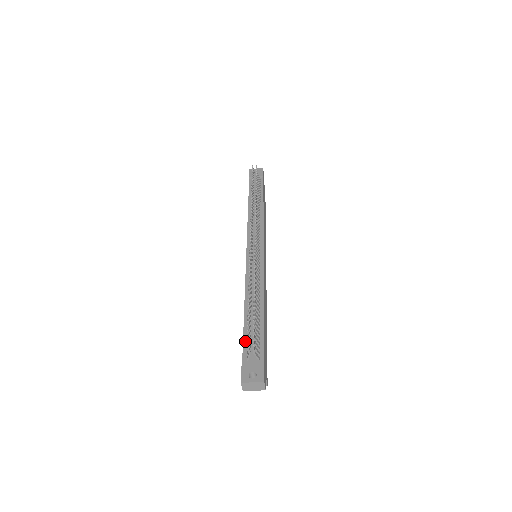
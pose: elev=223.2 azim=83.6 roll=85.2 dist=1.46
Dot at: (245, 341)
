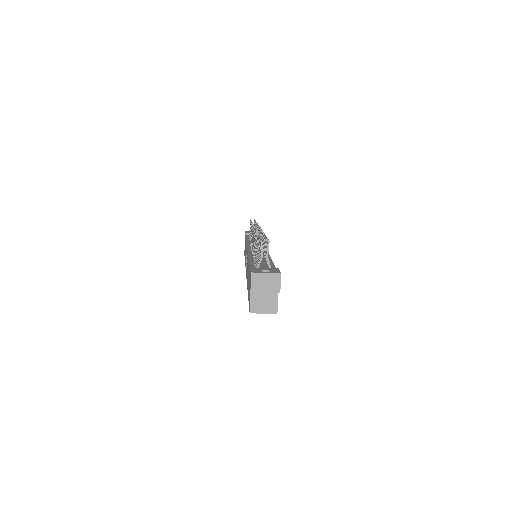
Dot at: (252, 265)
